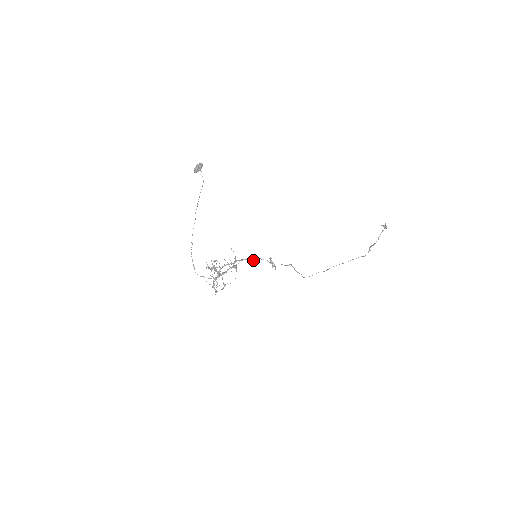
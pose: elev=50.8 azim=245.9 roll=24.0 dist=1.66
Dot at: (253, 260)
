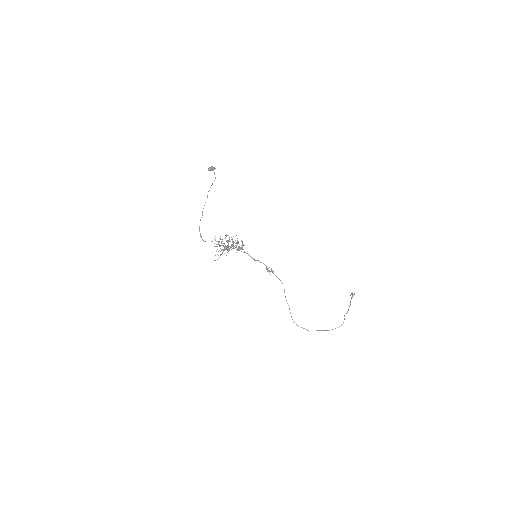
Dot at: (253, 259)
